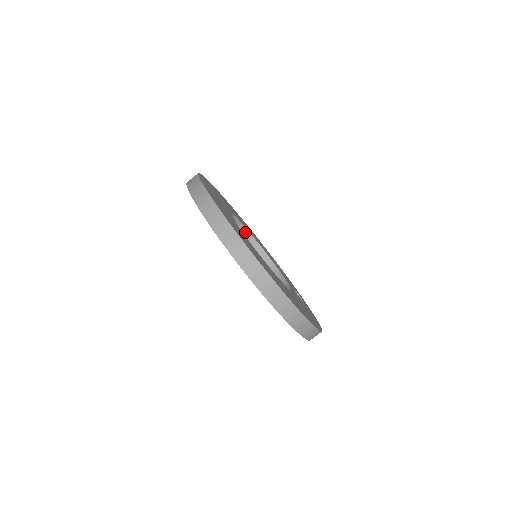
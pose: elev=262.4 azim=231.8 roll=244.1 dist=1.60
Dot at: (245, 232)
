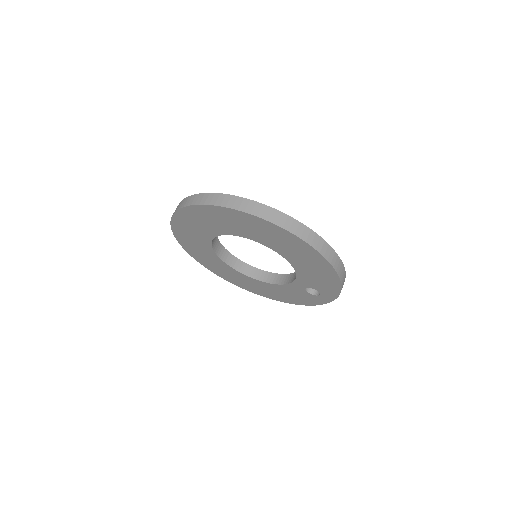
Dot at: (244, 266)
